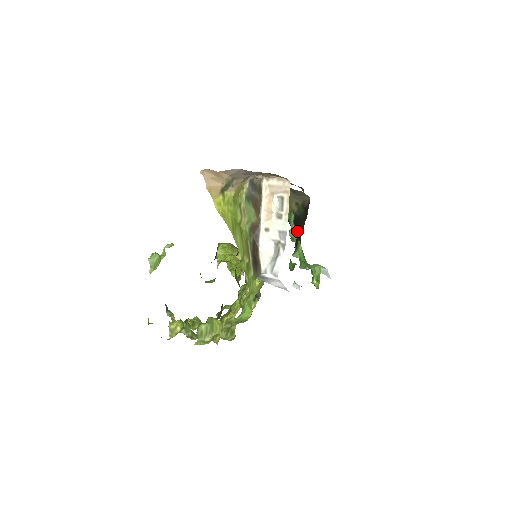
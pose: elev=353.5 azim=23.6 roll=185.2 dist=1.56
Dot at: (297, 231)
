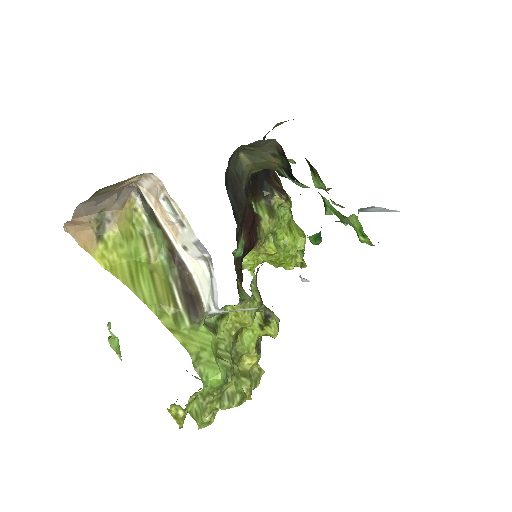
Dot at: (304, 185)
